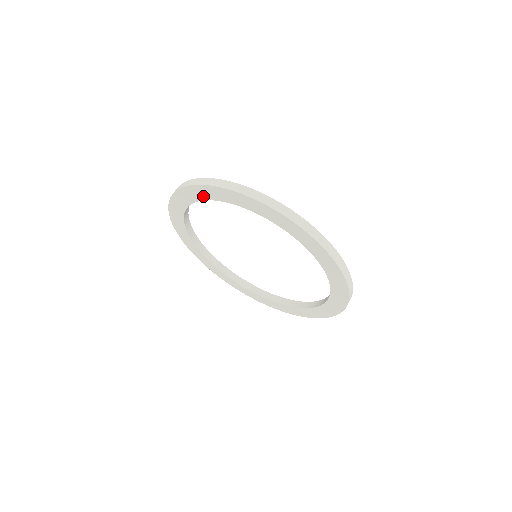
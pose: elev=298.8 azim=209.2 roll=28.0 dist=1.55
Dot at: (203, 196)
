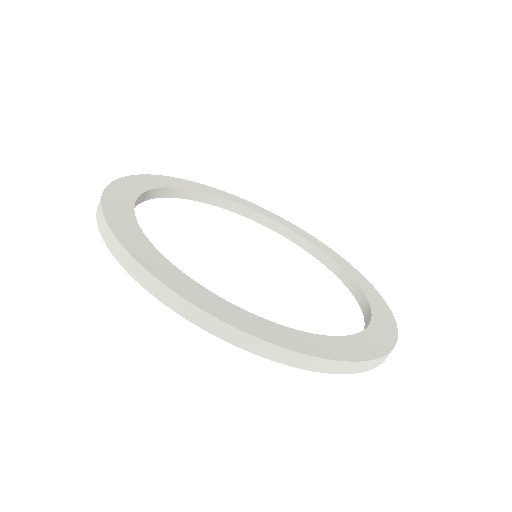
Dot at: occluded
